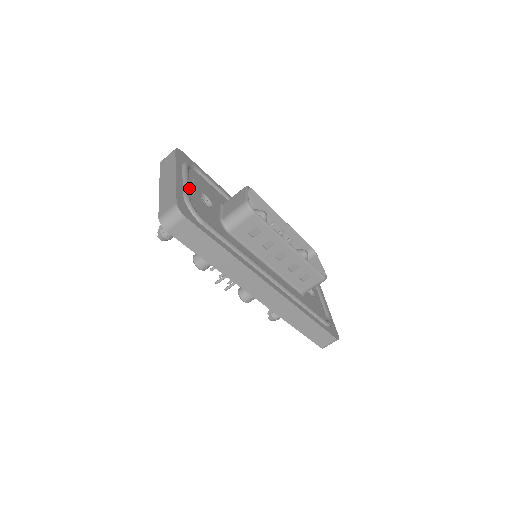
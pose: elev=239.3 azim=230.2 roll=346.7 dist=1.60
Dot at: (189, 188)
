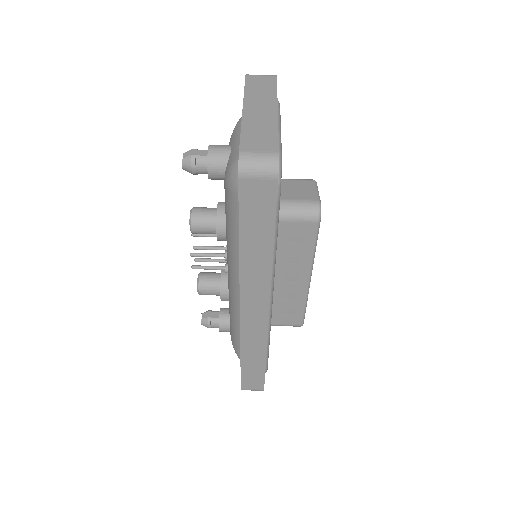
Dot at: occluded
